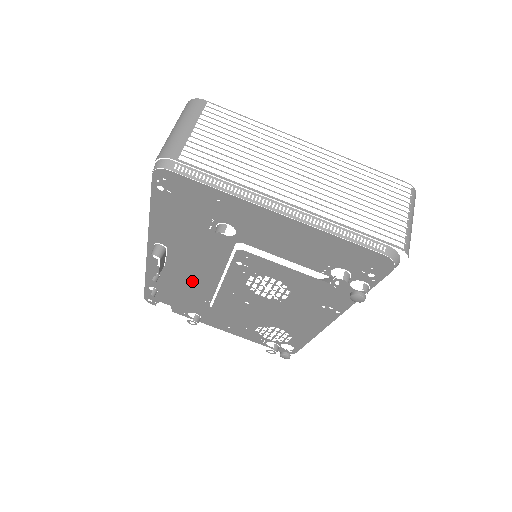
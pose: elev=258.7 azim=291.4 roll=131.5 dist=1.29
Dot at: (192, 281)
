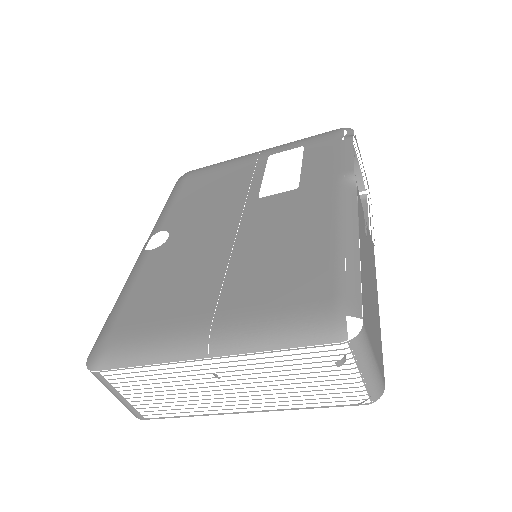
Dot at: occluded
